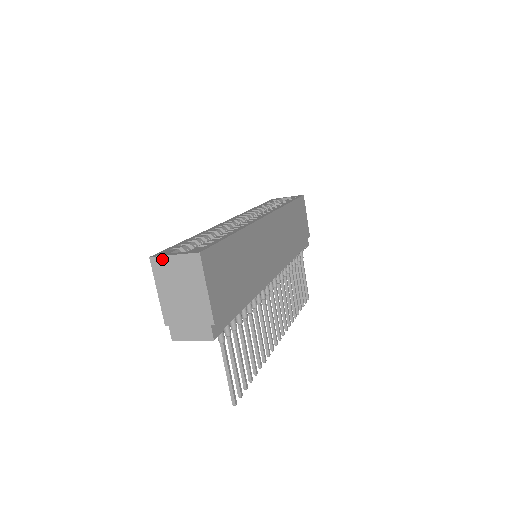
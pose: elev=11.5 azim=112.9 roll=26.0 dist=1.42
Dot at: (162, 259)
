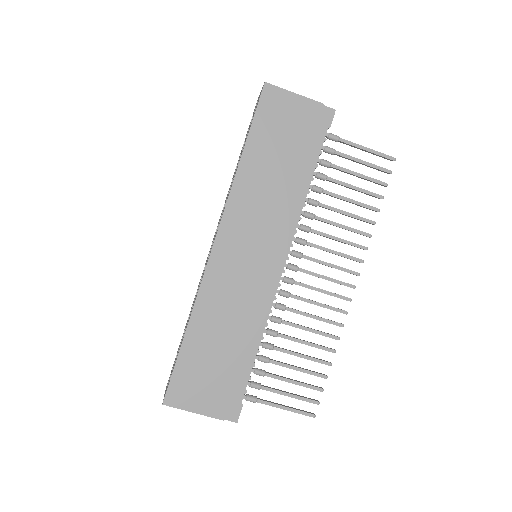
Dot at: occluded
